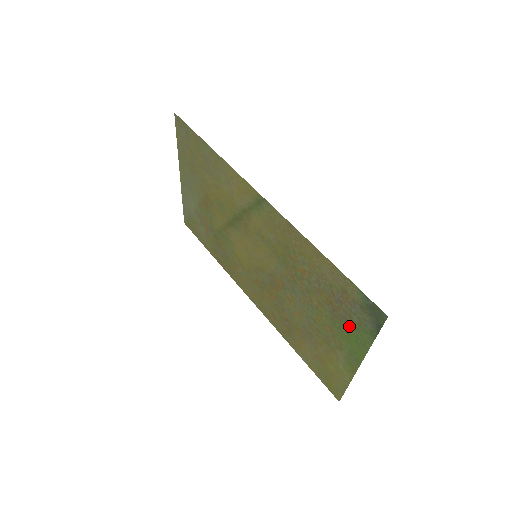
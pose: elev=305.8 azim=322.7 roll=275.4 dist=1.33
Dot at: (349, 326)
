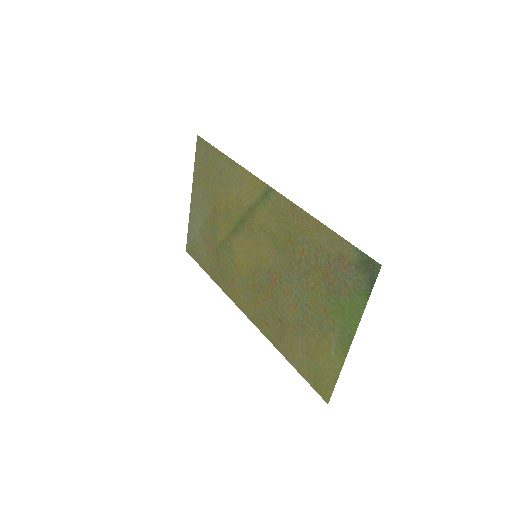
Dot at: (343, 296)
